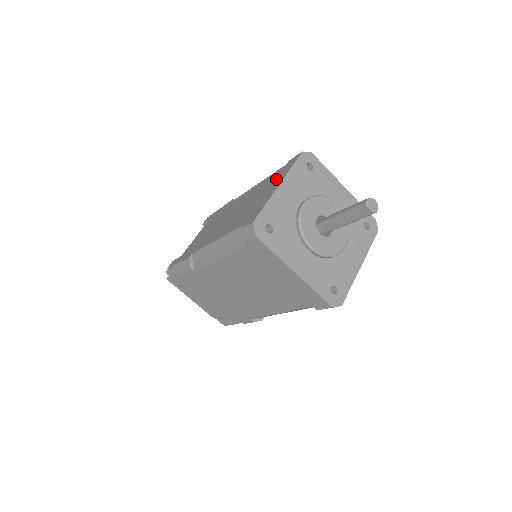
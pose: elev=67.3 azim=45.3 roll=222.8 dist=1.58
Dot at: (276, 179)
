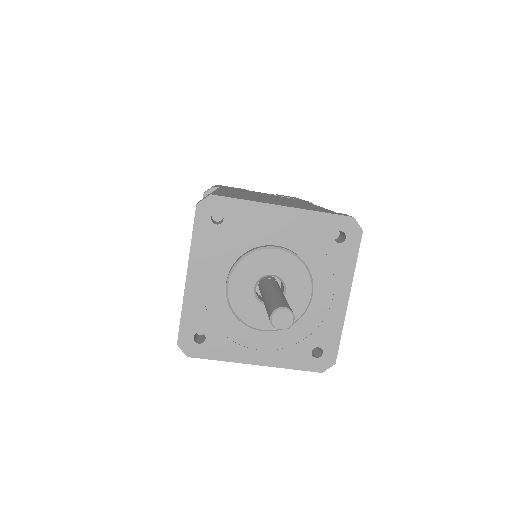
Dot at: occluded
